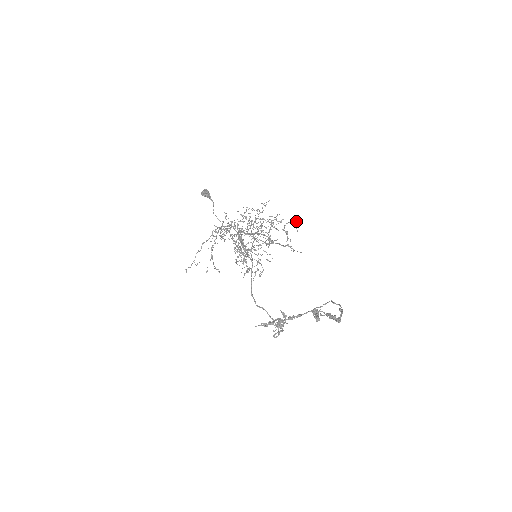
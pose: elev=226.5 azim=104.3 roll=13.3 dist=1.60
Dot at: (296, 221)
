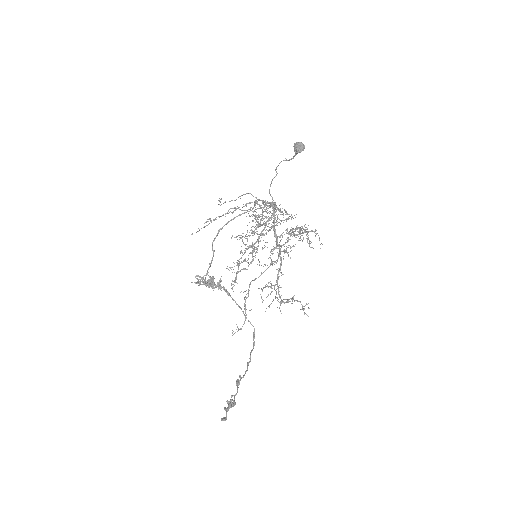
Dot at: occluded
